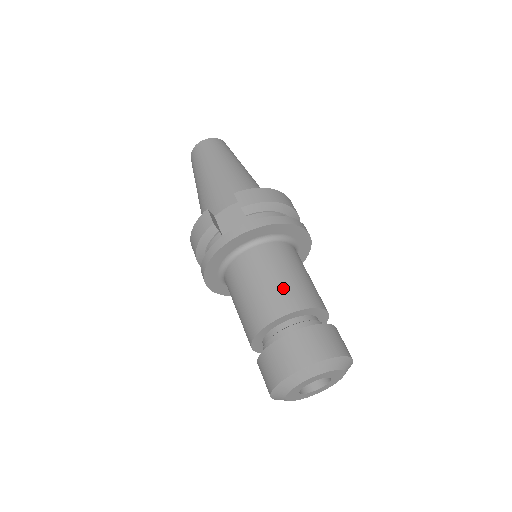
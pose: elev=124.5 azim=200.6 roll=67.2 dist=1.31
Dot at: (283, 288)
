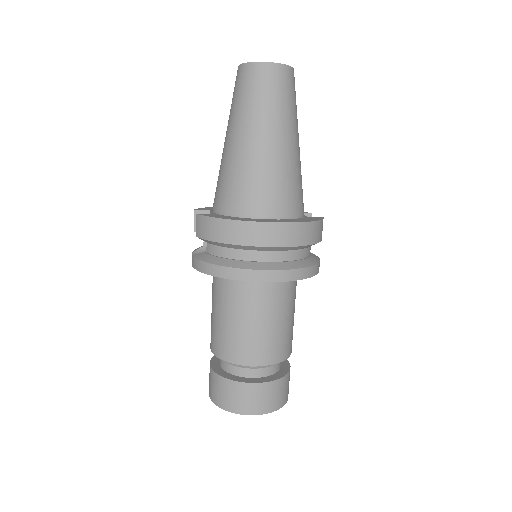
Dot at: (217, 331)
